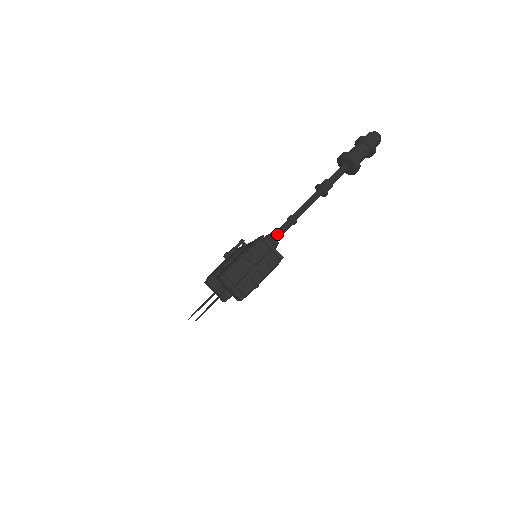
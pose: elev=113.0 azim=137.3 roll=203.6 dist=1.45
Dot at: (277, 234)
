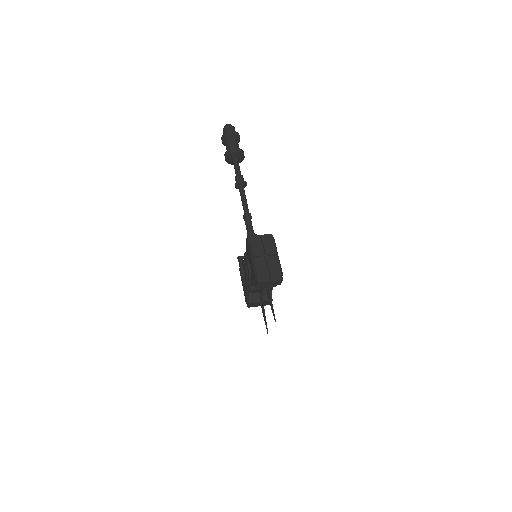
Dot at: (251, 232)
